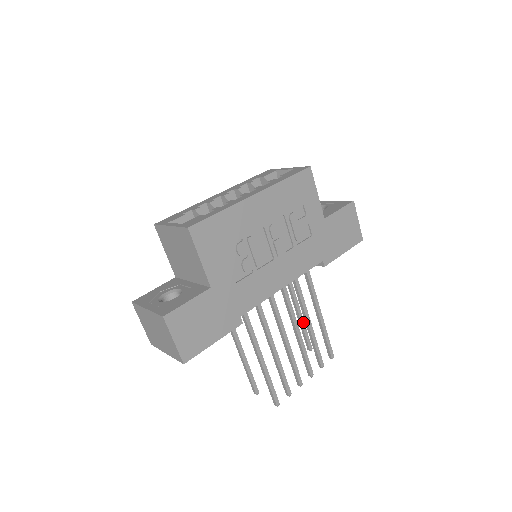
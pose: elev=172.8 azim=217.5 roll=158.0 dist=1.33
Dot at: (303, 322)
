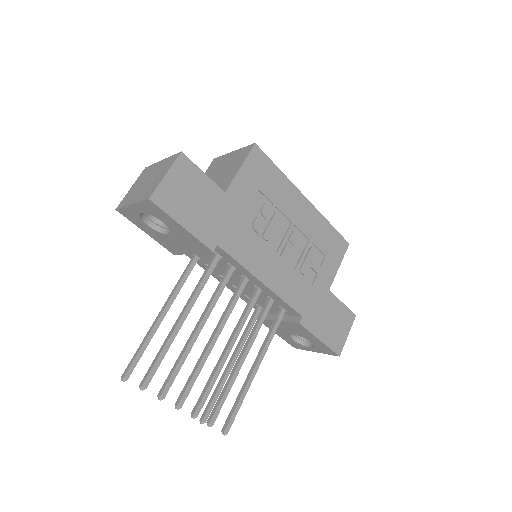
Dot at: (224, 382)
